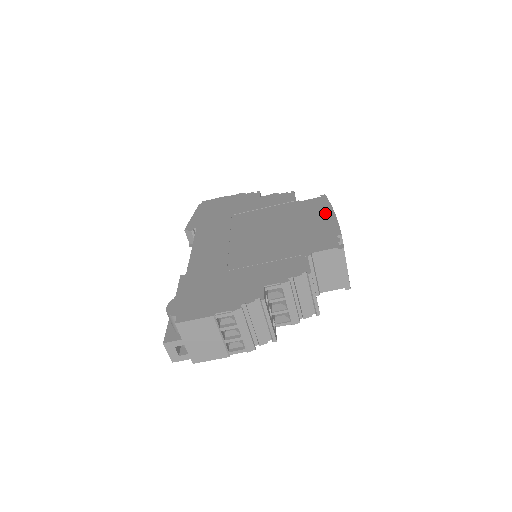
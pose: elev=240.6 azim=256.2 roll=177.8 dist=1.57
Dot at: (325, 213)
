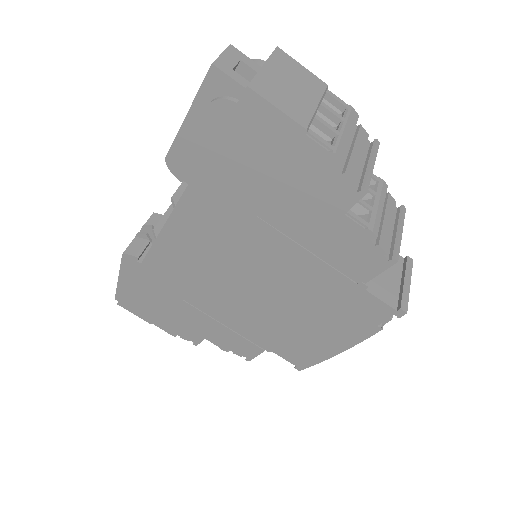
Dot at: occluded
